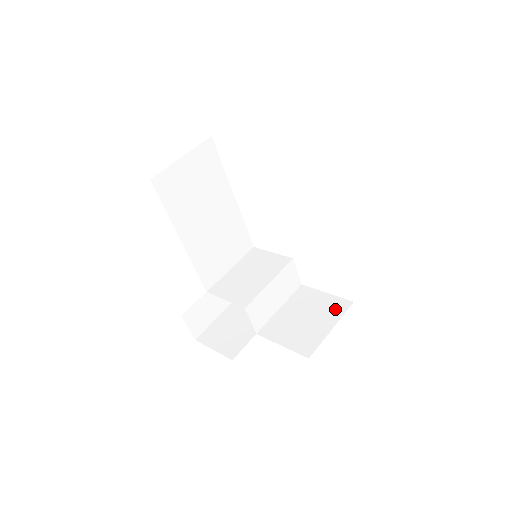
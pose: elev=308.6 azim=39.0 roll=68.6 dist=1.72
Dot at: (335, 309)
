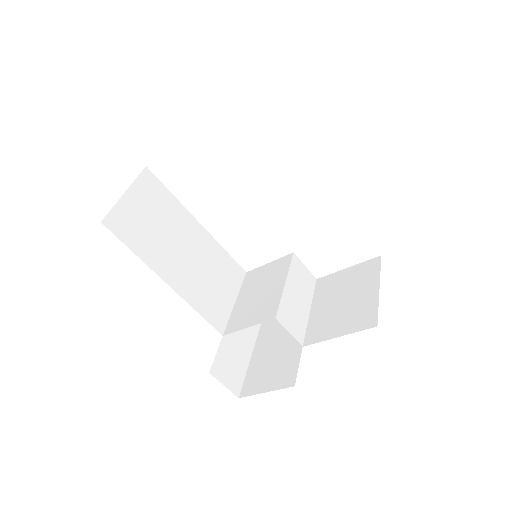
Dot at: (368, 273)
